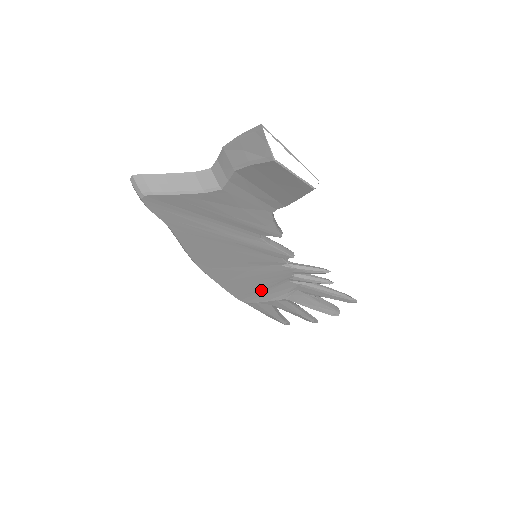
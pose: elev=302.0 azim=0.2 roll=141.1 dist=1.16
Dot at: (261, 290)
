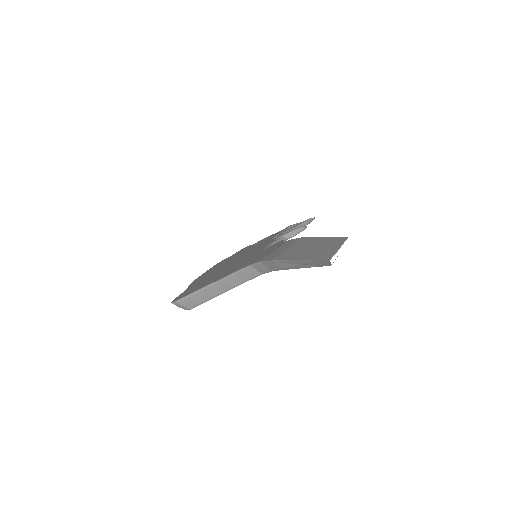
Dot at: occluded
